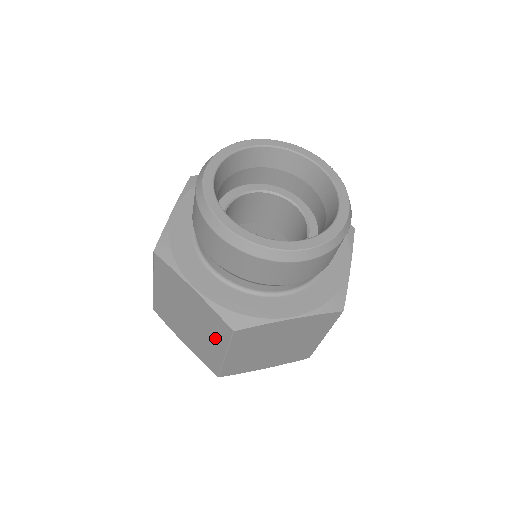
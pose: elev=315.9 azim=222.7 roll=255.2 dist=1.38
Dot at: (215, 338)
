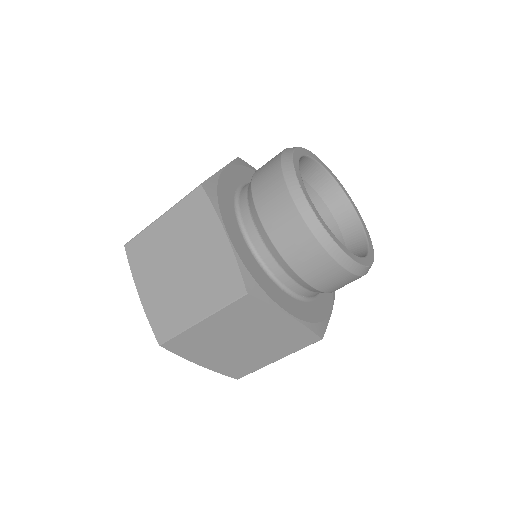
Dot at: (280, 350)
